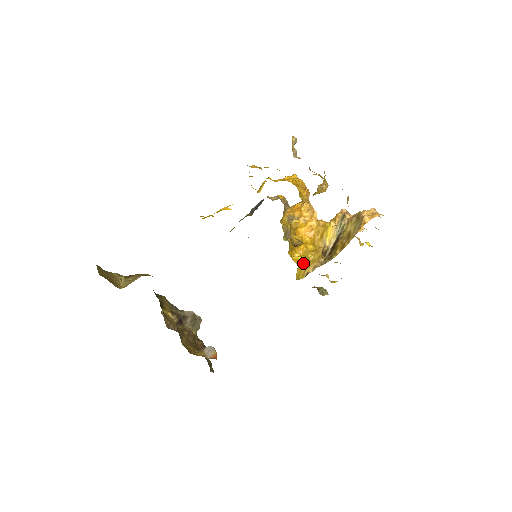
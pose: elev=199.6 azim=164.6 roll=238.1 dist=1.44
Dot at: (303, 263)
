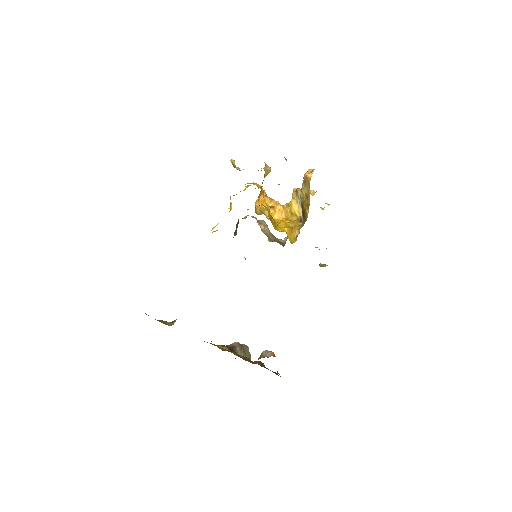
Dot at: (289, 231)
